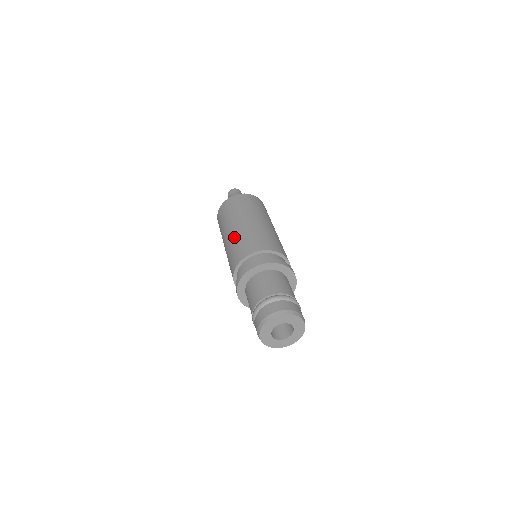
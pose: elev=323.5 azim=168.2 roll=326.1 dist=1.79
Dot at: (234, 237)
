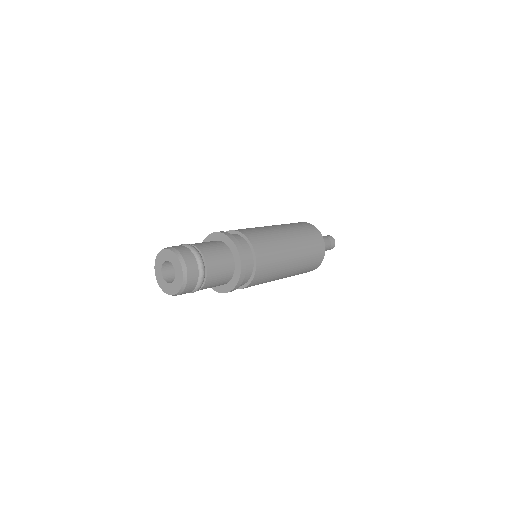
Dot at: occluded
